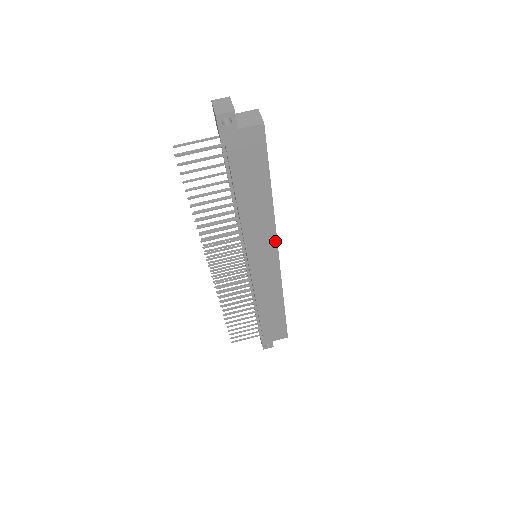
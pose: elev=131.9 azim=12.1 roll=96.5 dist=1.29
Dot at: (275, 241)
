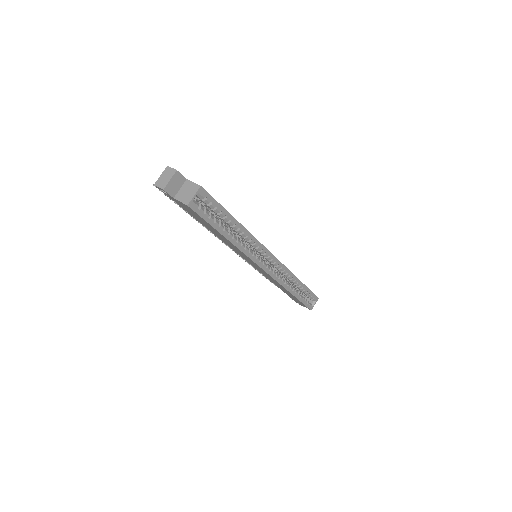
Dot at: (253, 261)
